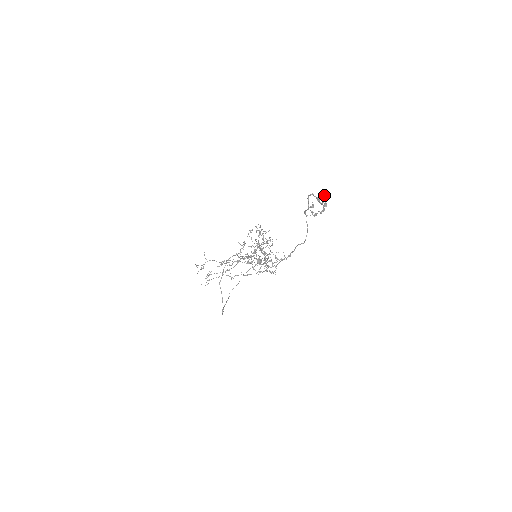
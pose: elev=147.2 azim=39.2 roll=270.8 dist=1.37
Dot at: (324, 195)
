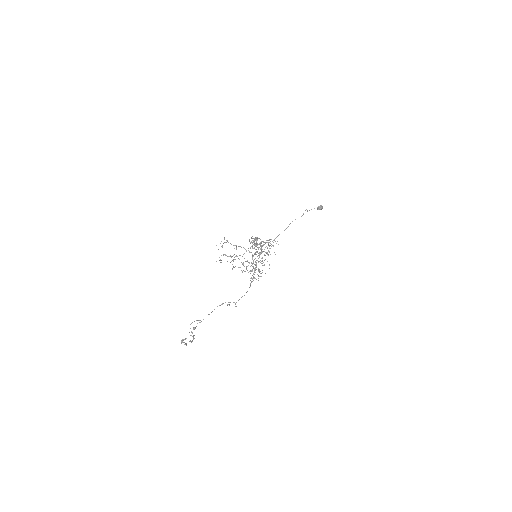
Dot at: (181, 343)
